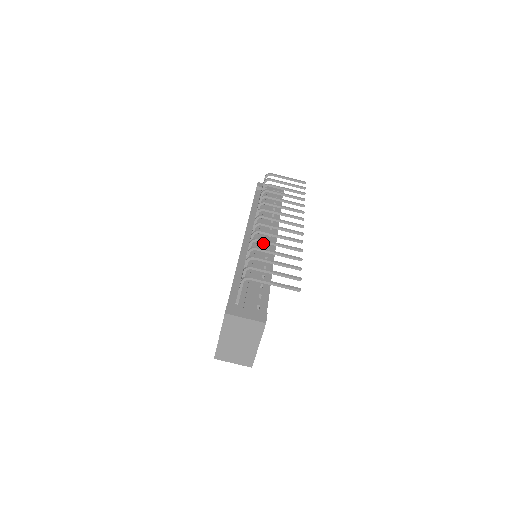
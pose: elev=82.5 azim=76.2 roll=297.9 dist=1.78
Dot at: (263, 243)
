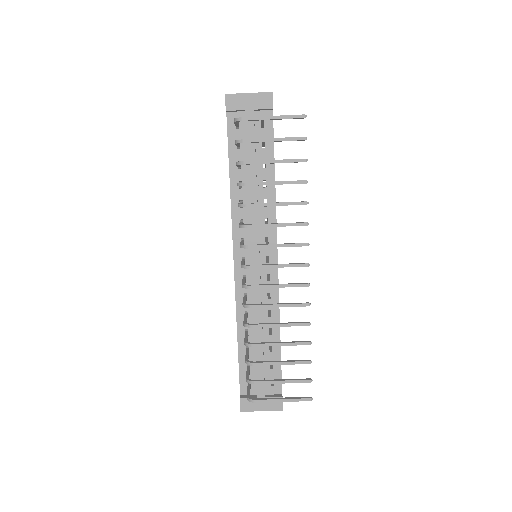
Dot at: (260, 264)
